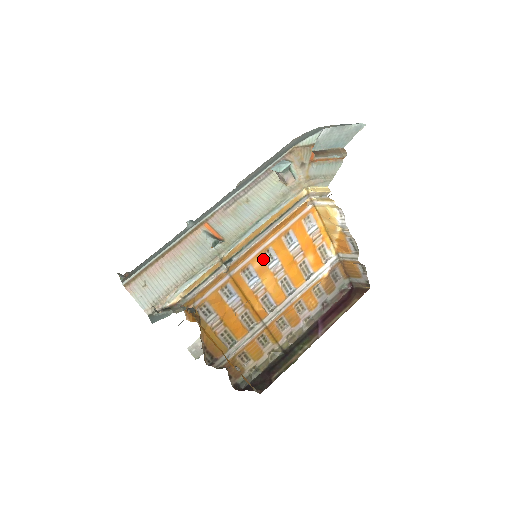
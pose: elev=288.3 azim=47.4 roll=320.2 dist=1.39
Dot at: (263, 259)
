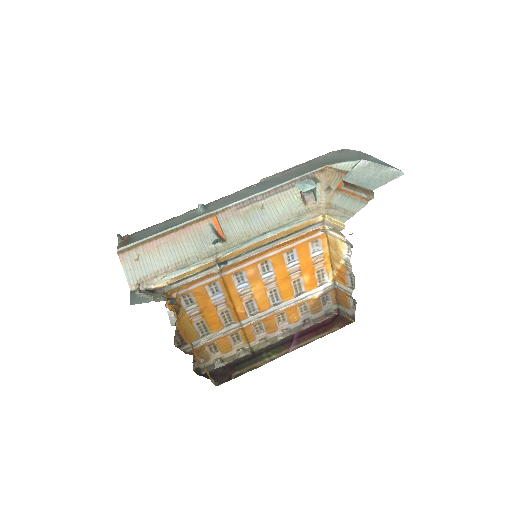
Dot at: (259, 268)
